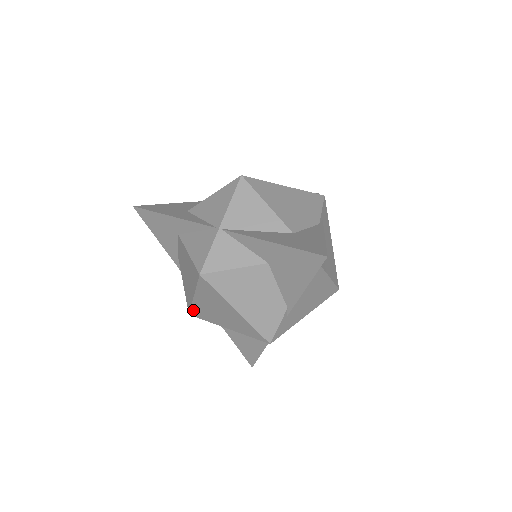
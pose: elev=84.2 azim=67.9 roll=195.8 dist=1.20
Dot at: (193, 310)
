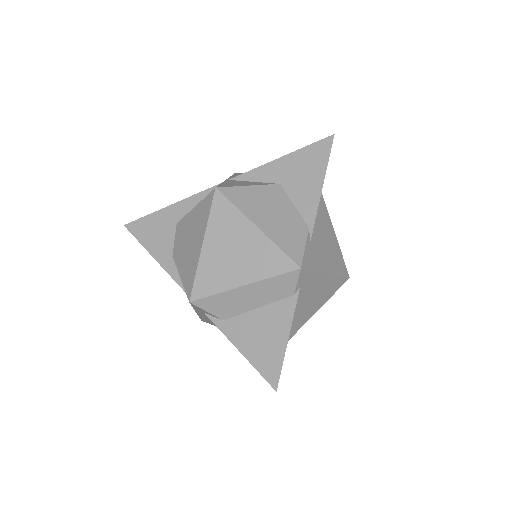
Dot at: (197, 282)
